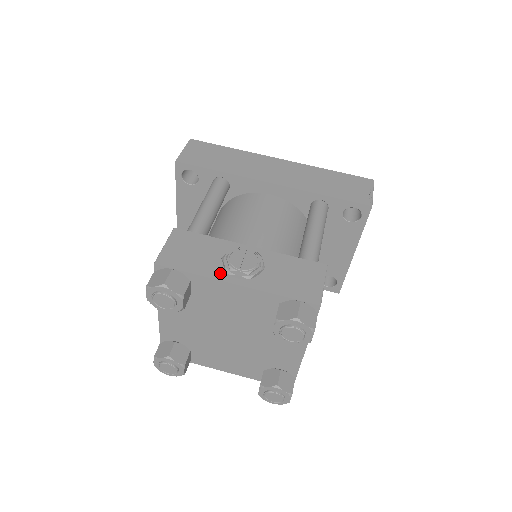
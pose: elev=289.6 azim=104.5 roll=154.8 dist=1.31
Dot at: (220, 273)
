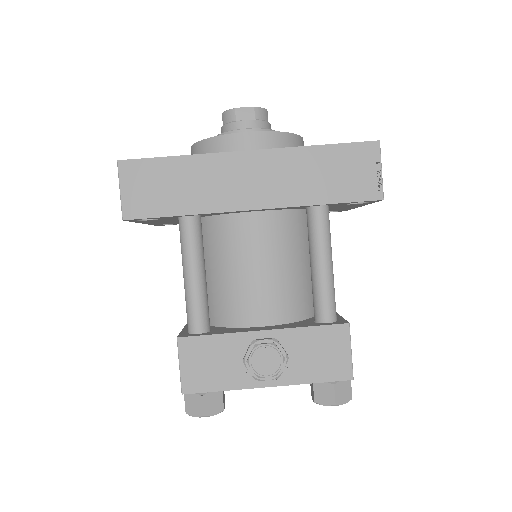
Dot at: (248, 380)
